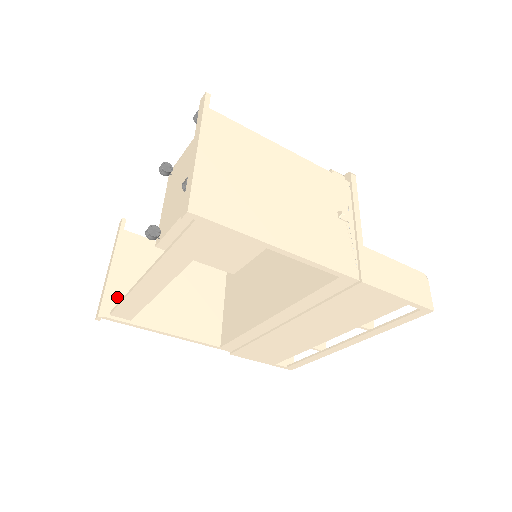
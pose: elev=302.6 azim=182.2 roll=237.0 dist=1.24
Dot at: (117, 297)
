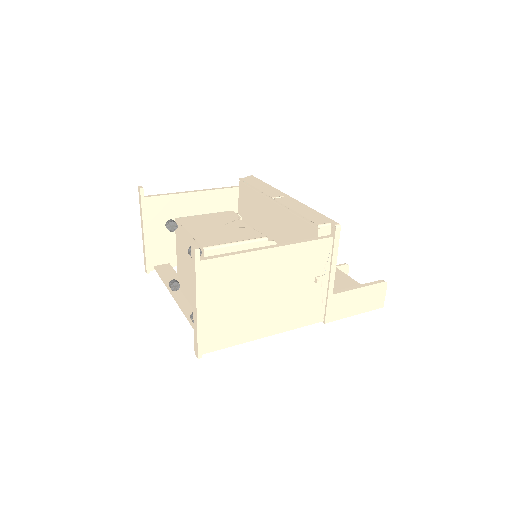
Dot at: (155, 254)
